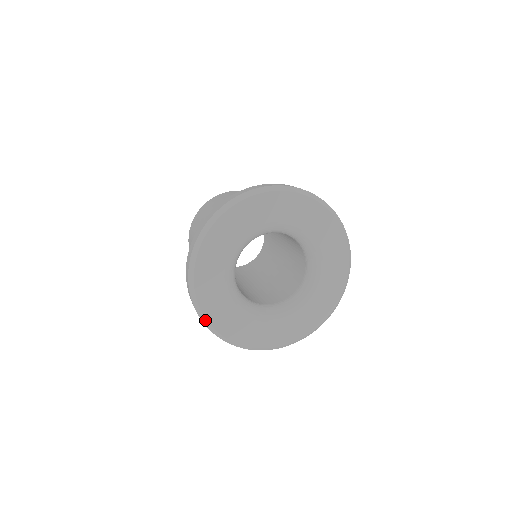
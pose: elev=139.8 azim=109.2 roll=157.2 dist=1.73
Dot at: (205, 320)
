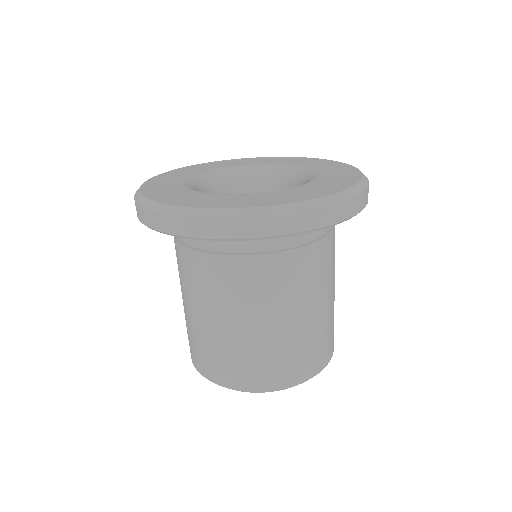
Dot at: (138, 190)
